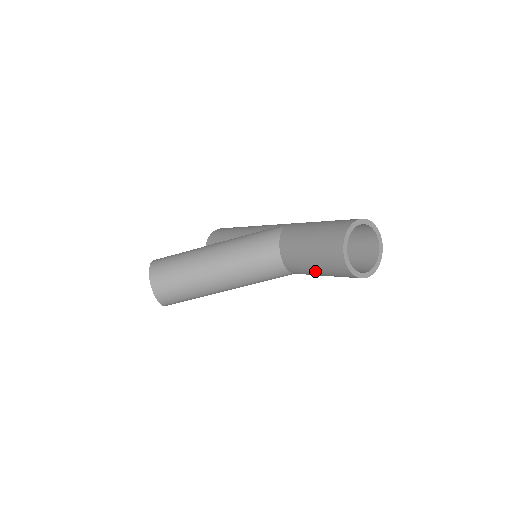
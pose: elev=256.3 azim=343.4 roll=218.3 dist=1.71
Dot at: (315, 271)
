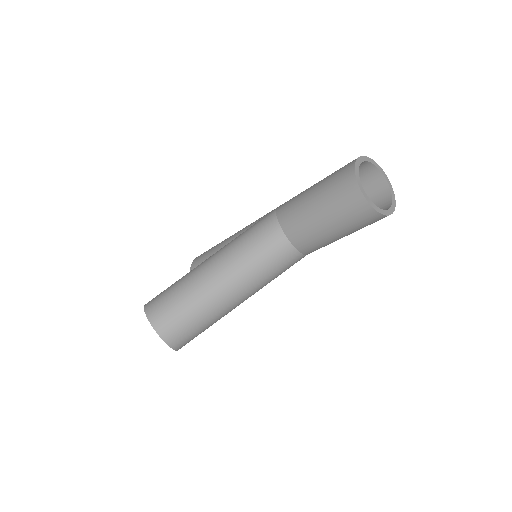
Dot at: (333, 234)
